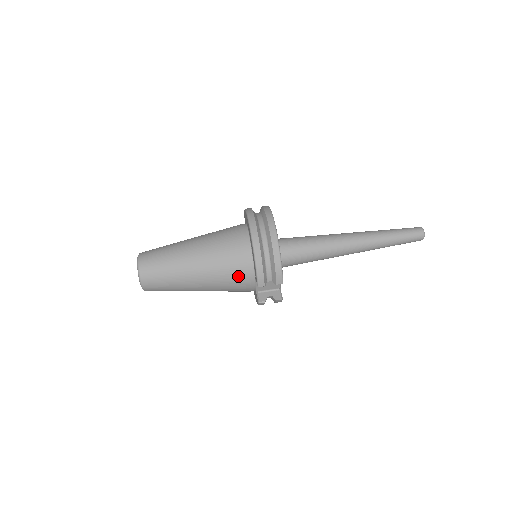
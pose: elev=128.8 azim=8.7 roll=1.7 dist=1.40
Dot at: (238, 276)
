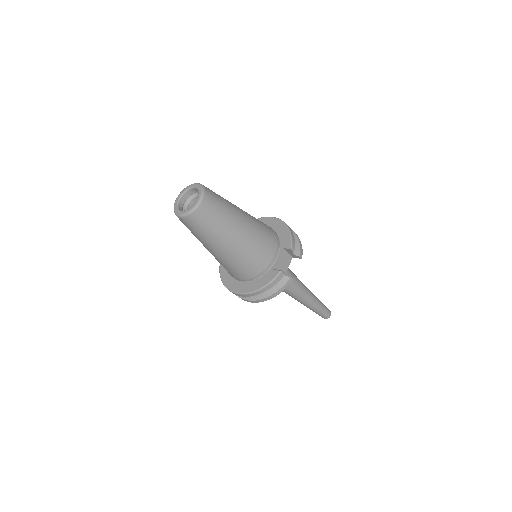
Dot at: (270, 240)
